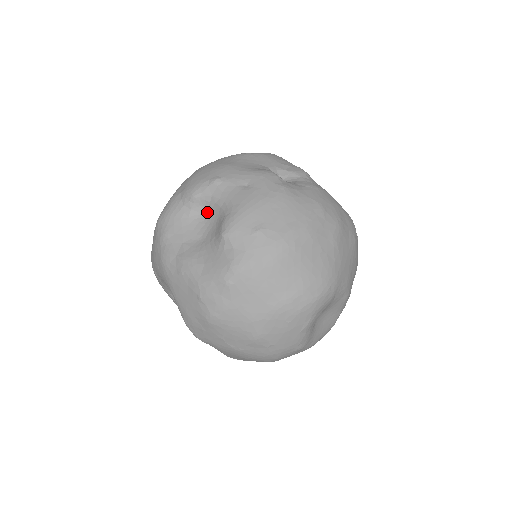
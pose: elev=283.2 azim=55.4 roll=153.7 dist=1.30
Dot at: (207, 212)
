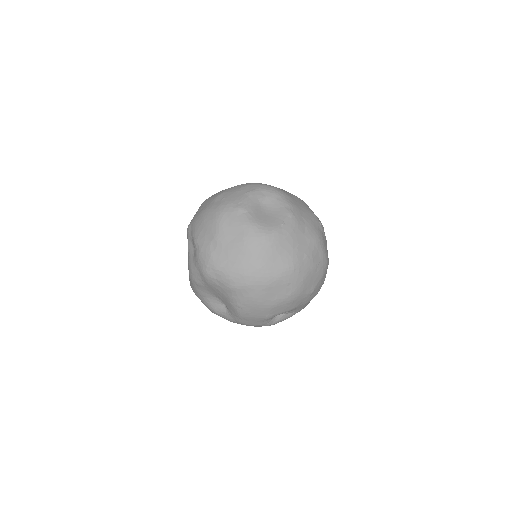
Dot at: occluded
